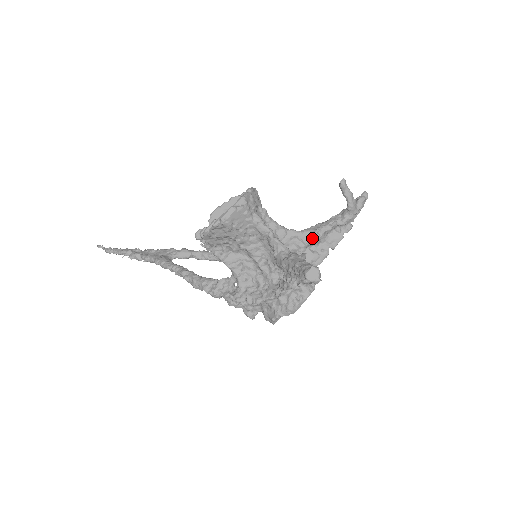
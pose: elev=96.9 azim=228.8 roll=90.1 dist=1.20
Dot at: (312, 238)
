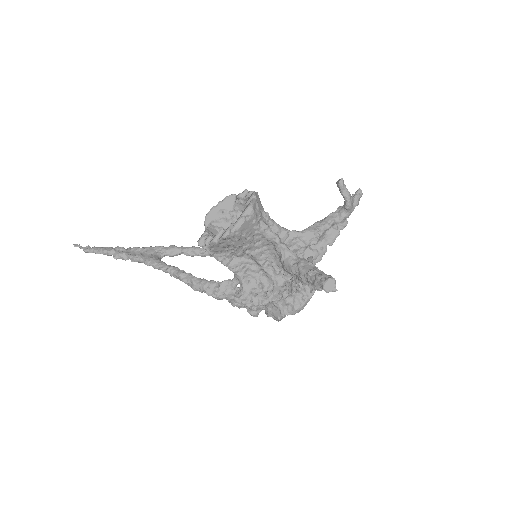
Dot at: (313, 238)
